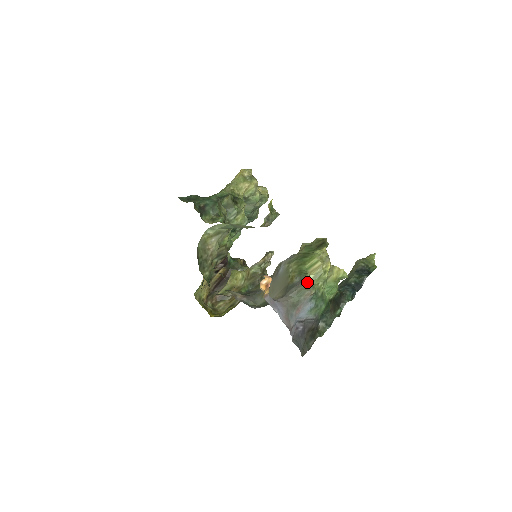
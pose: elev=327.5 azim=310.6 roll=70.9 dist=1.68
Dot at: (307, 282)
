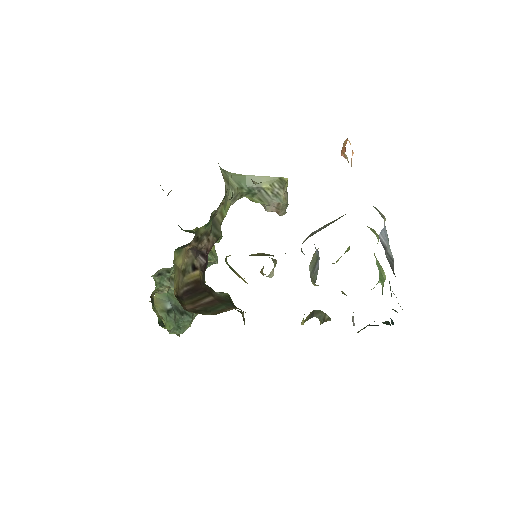
Dot at: occluded
